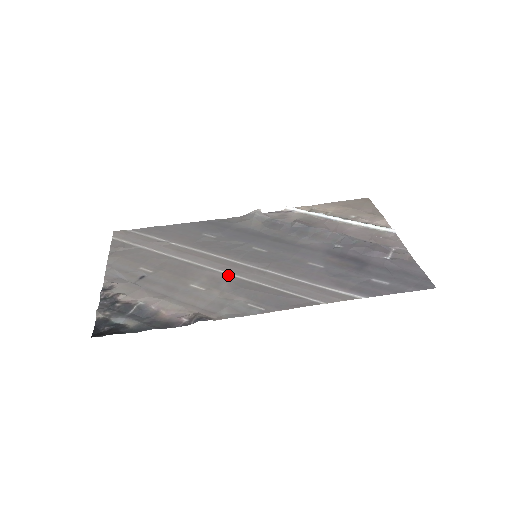
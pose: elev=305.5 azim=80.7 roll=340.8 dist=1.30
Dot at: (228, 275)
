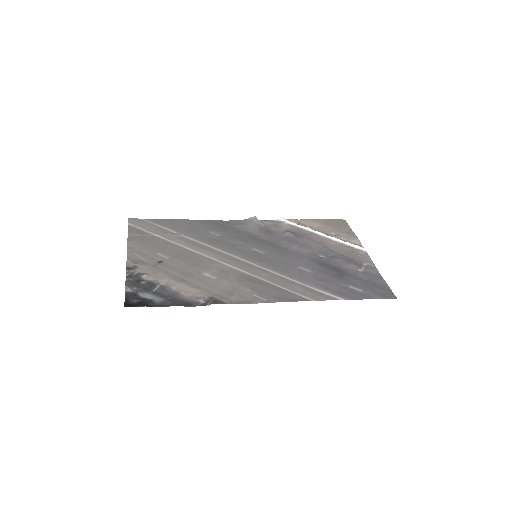
Dot at: (234, 269)
